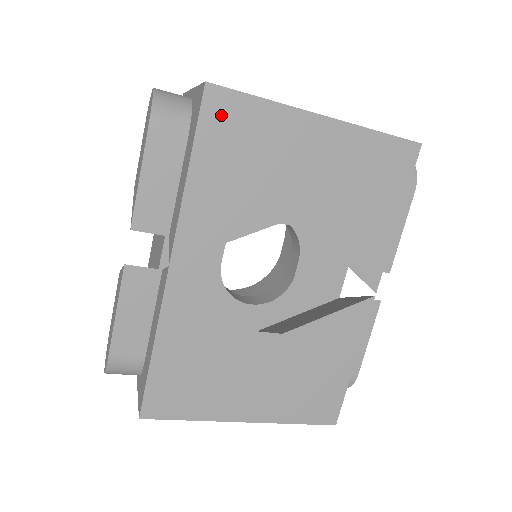
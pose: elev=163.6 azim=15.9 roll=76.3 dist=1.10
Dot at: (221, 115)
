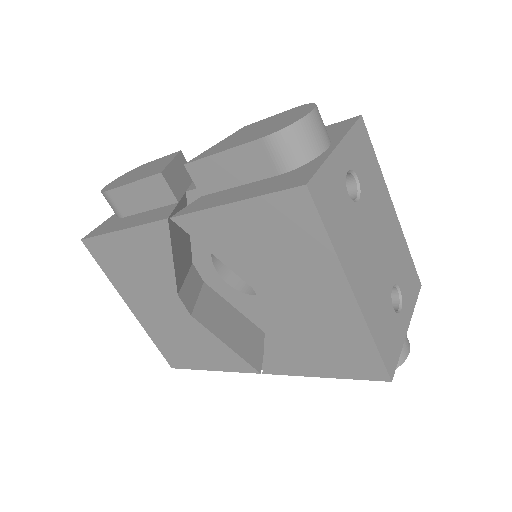
Dot at: (291, 210)
